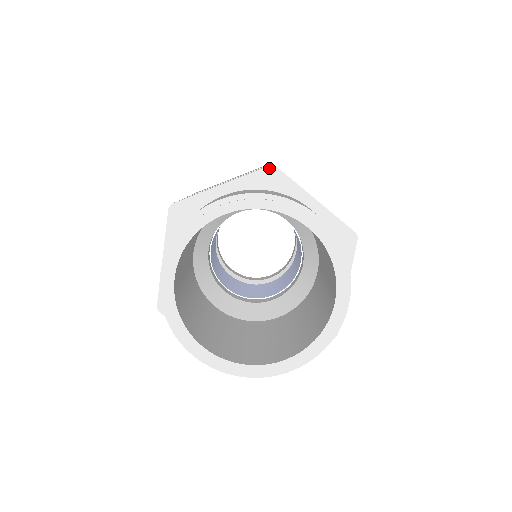
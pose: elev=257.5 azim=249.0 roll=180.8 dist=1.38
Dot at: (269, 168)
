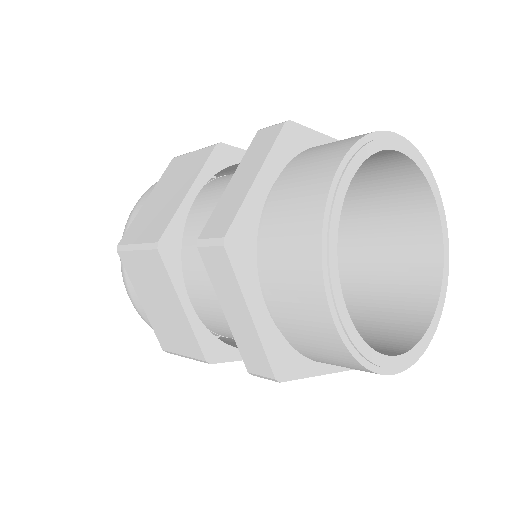
Dot at: (286, 126)
